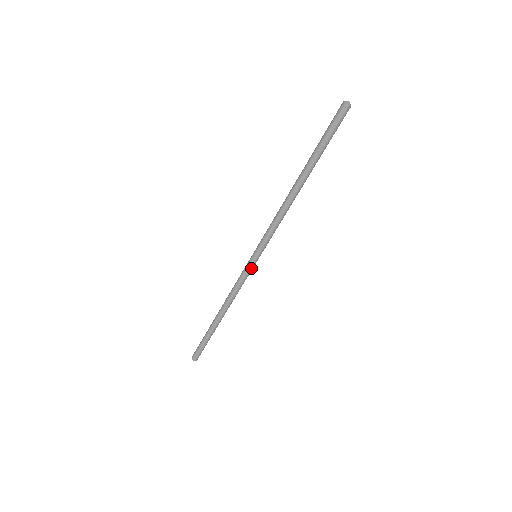
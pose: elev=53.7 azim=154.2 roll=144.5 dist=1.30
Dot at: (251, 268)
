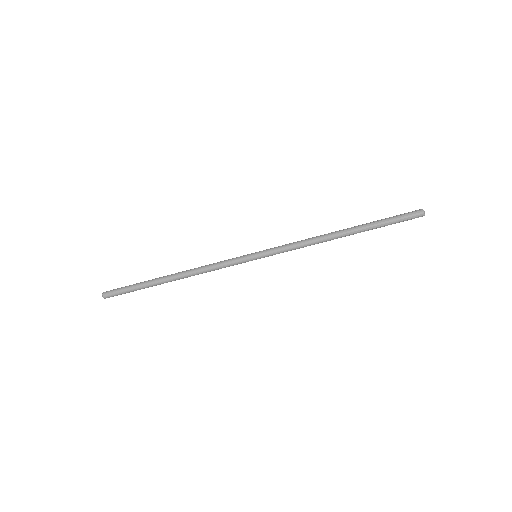
Dot at: (242, 259)
